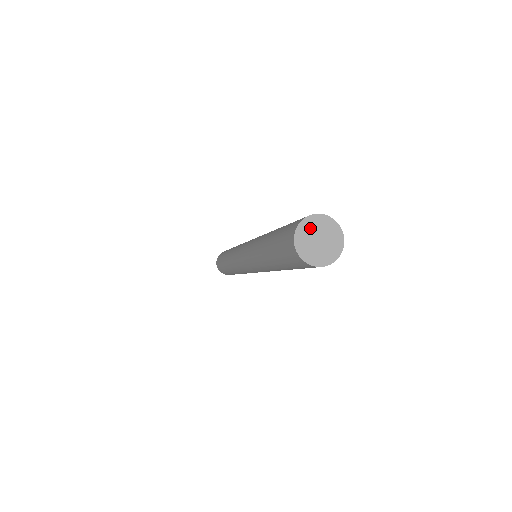
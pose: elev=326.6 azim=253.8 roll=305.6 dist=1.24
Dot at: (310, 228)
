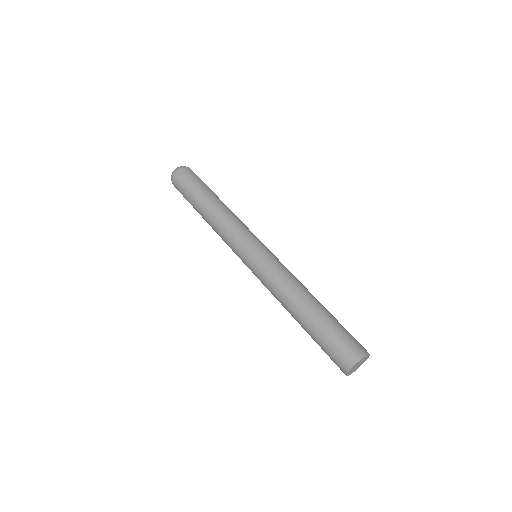
Dot at: (356, 365)
